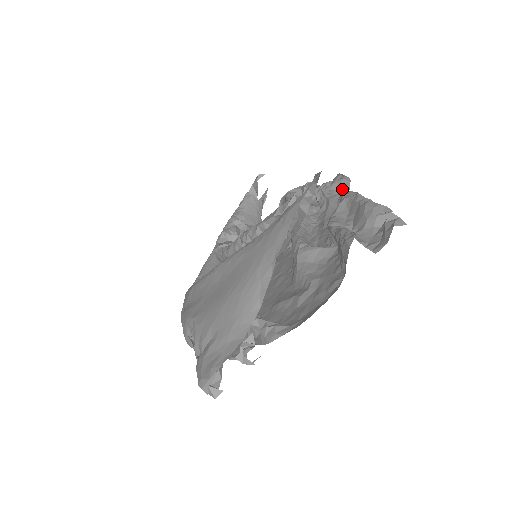
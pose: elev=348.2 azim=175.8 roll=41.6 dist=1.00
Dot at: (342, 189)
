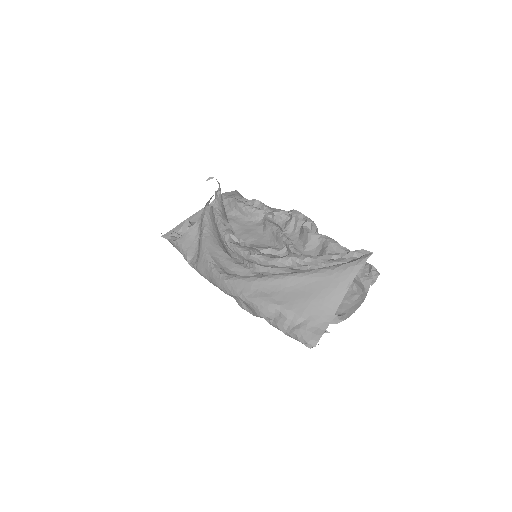
Dot at: (313, 228)
